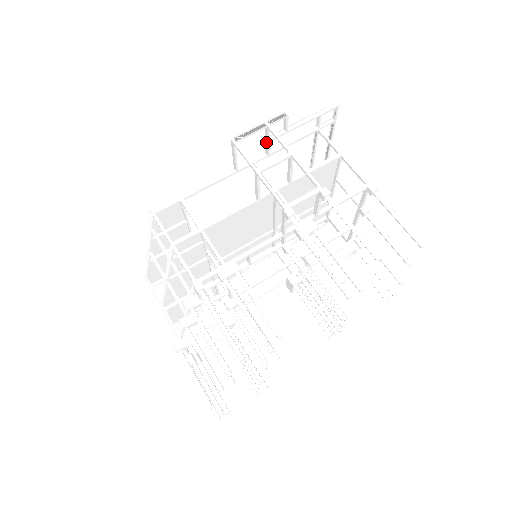
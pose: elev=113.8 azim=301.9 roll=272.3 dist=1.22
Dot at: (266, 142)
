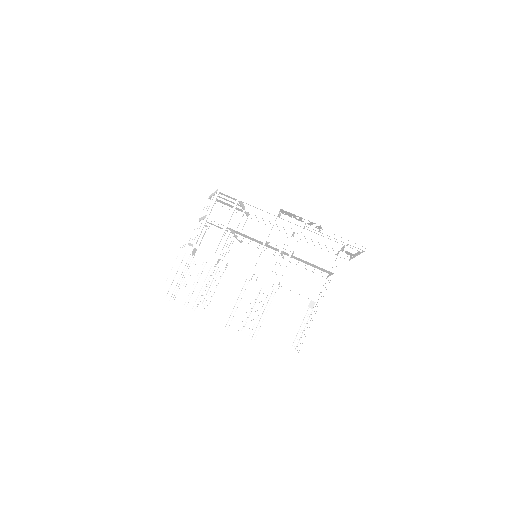
Dot at: occluded
